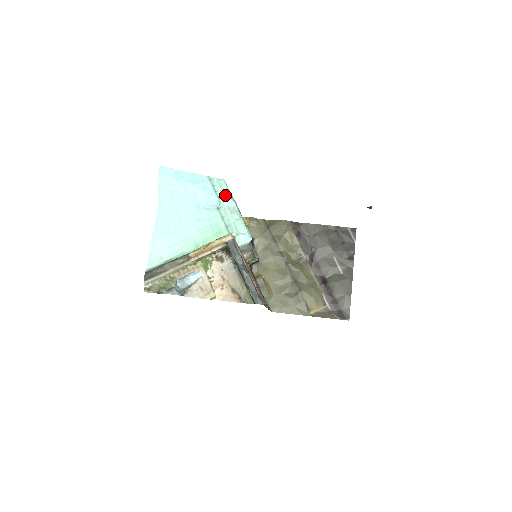
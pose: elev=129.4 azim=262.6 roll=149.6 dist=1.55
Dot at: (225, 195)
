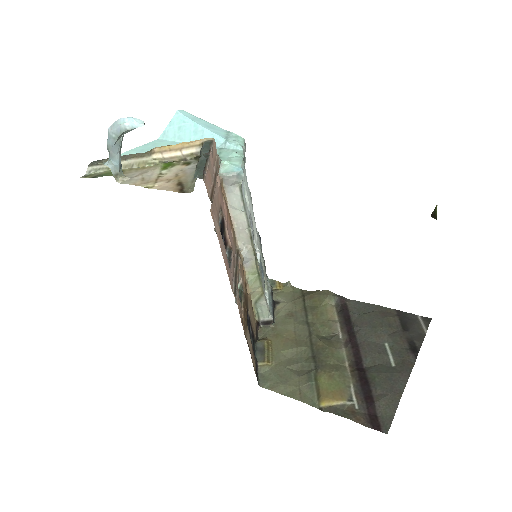
Dot at: (236, 141)
